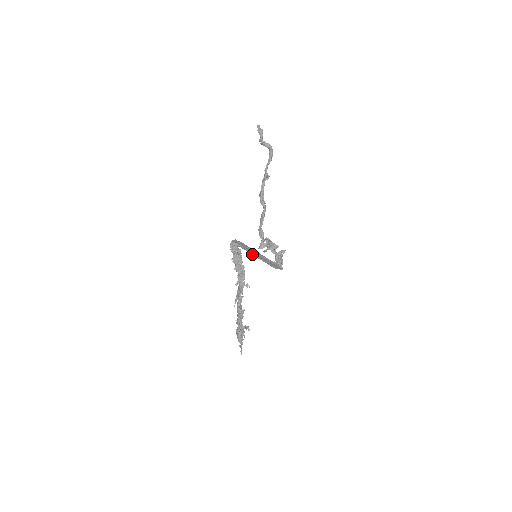
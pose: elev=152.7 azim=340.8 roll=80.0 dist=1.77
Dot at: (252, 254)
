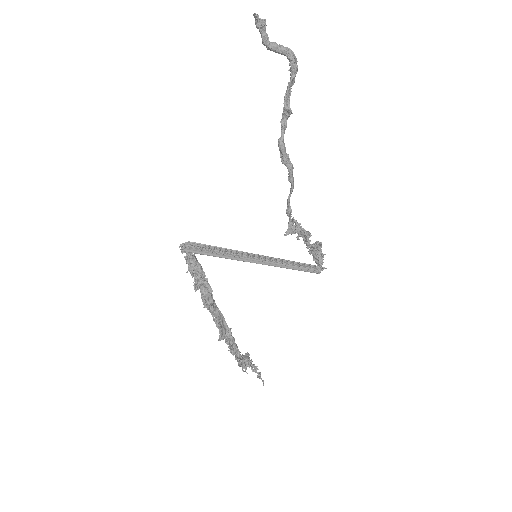
Dot at: occluded
